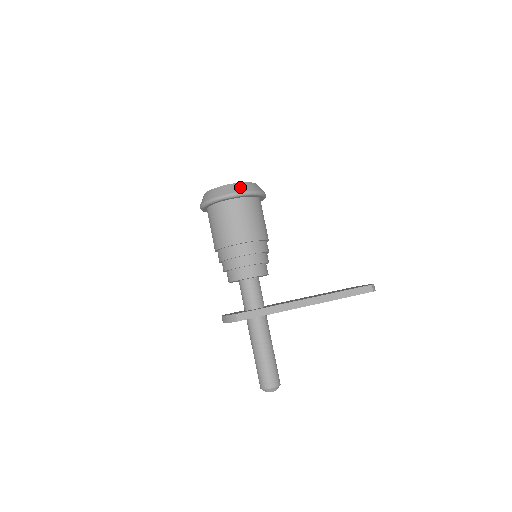
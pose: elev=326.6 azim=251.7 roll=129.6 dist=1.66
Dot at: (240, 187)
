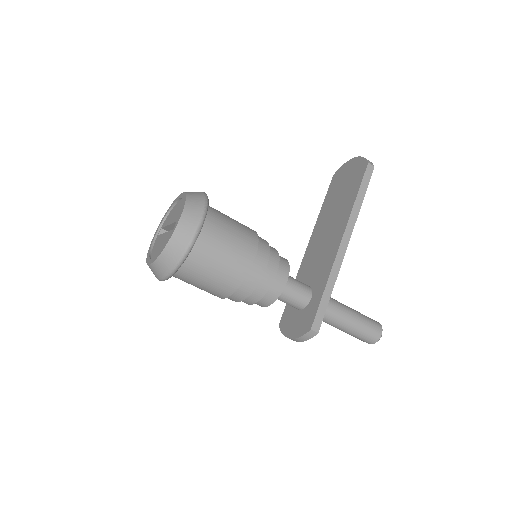
Dot at: (188, 223)
